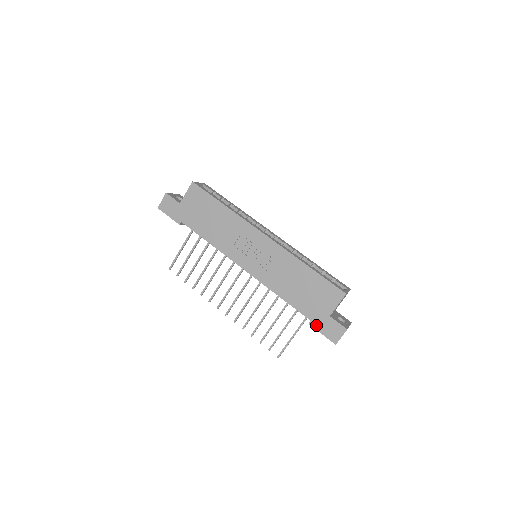
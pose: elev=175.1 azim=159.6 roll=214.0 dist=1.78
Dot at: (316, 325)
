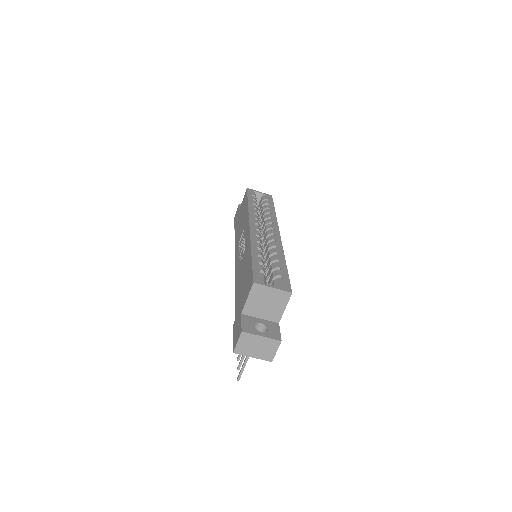
Dot at: (235, 326)
